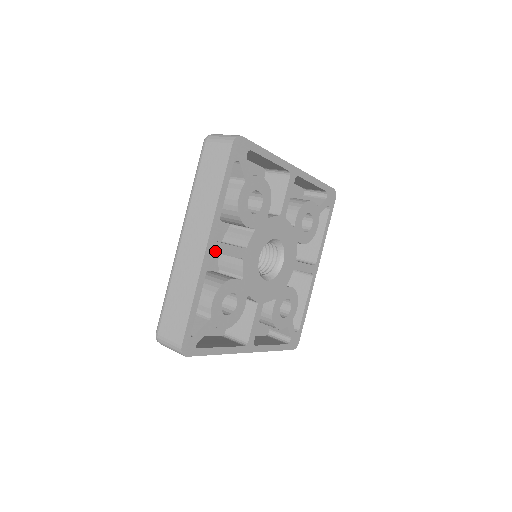
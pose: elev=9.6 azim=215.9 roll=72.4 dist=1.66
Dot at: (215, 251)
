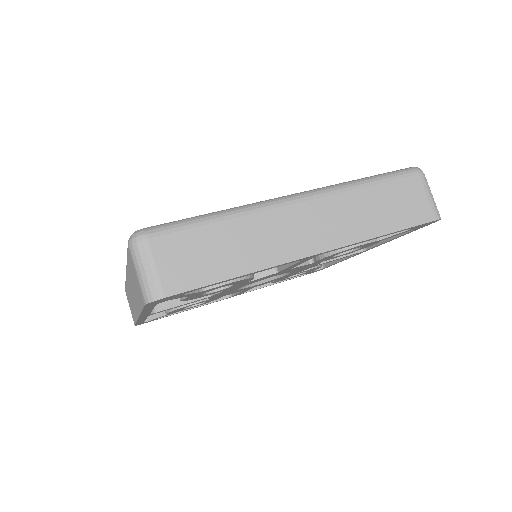
Dot at: (155, 313)
